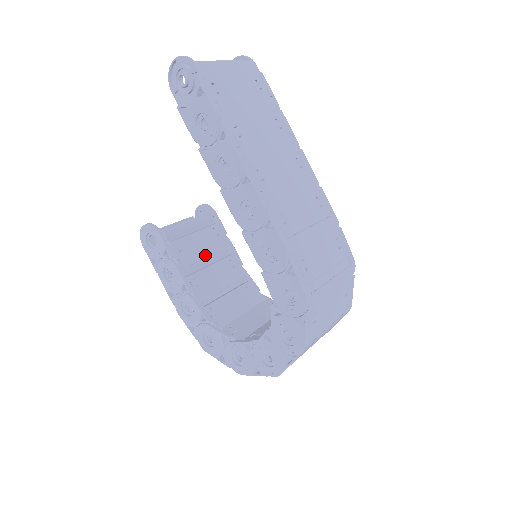
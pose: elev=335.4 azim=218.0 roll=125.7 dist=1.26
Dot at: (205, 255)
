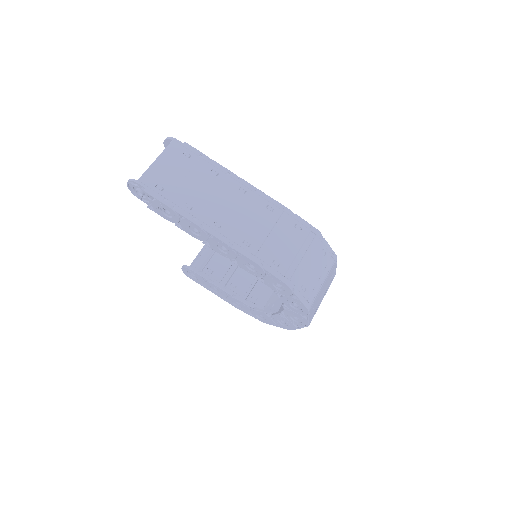
Dot at: (230, 263)
